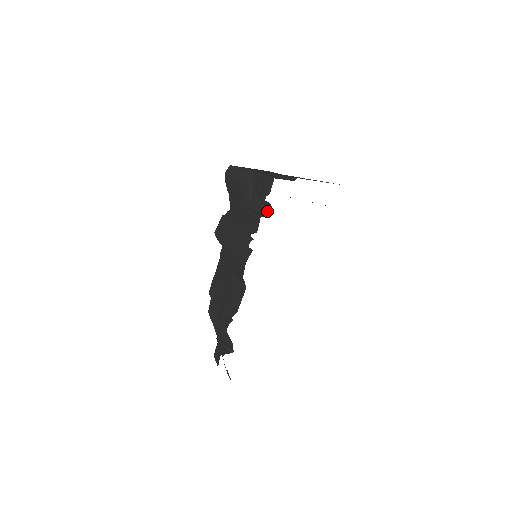
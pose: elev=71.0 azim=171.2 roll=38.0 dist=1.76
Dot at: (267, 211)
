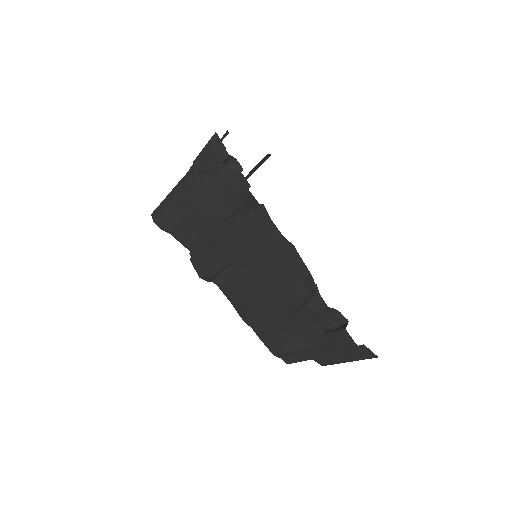
Dot at: (236, 169)
